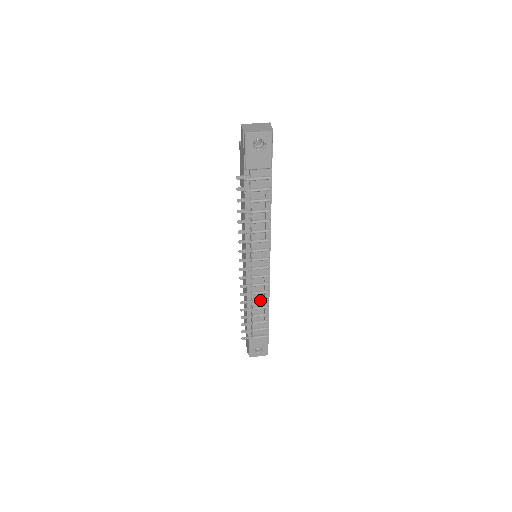
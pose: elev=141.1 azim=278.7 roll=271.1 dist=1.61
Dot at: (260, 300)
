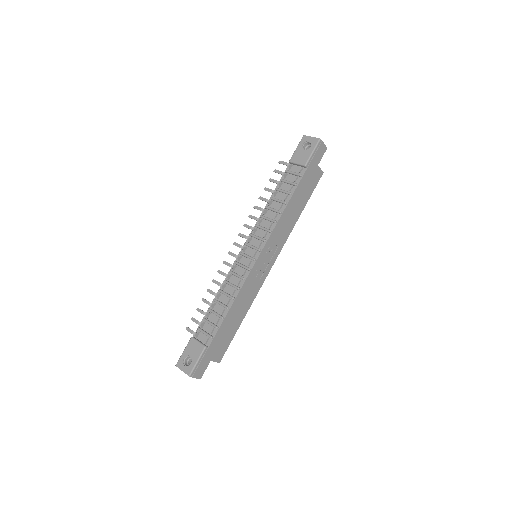
Dot at: (228, 294)
